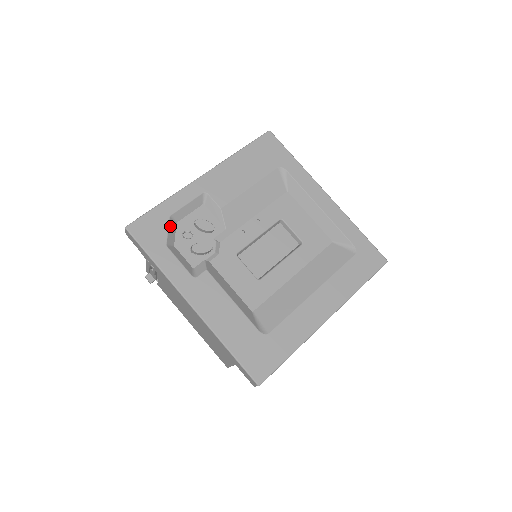
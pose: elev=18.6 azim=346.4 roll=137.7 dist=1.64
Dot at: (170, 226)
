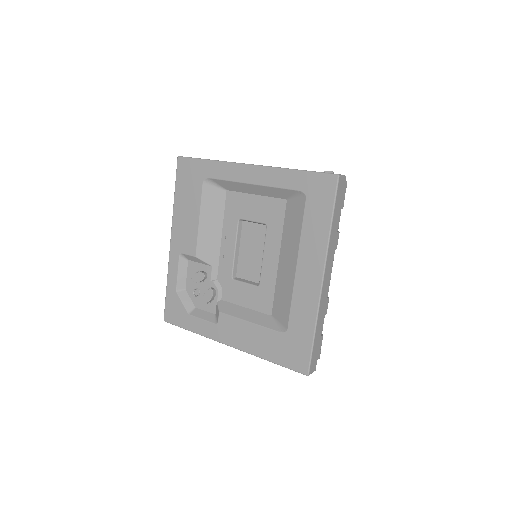
Dot at: (182, 298)
